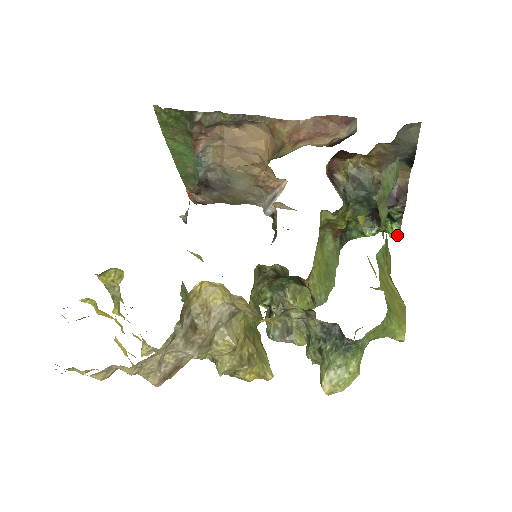
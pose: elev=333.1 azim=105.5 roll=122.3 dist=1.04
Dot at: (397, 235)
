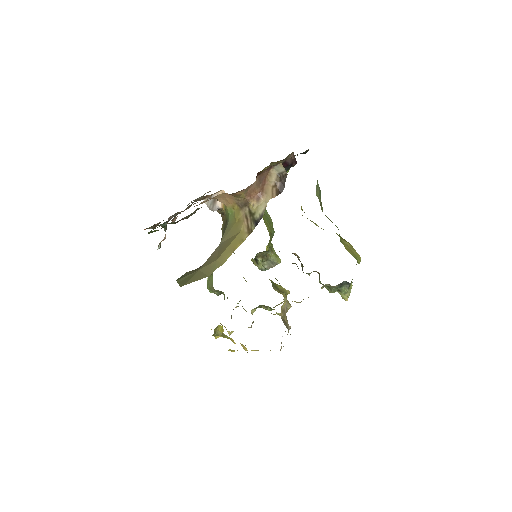
Dot at: occluded
